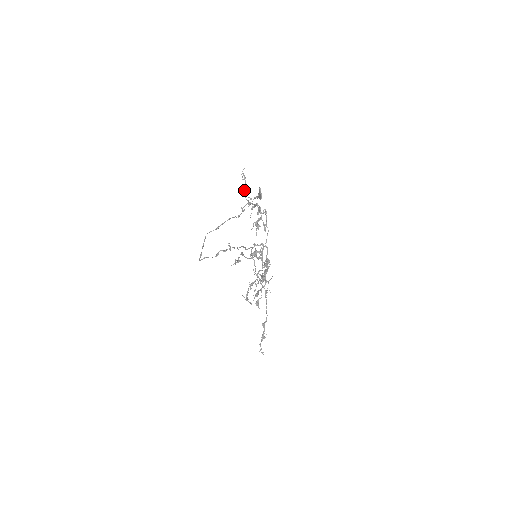
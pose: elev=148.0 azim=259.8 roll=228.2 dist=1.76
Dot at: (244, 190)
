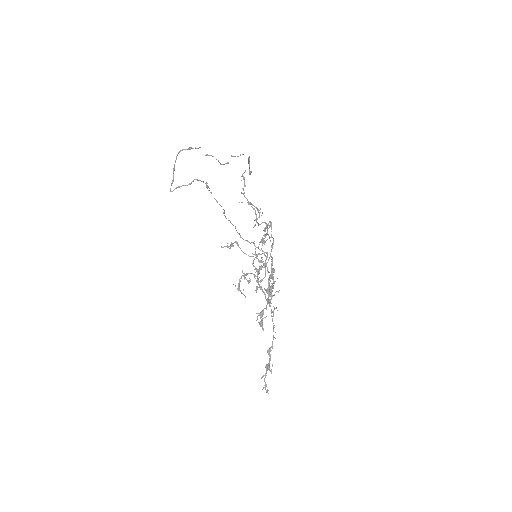
Dot at: (243, 189)
